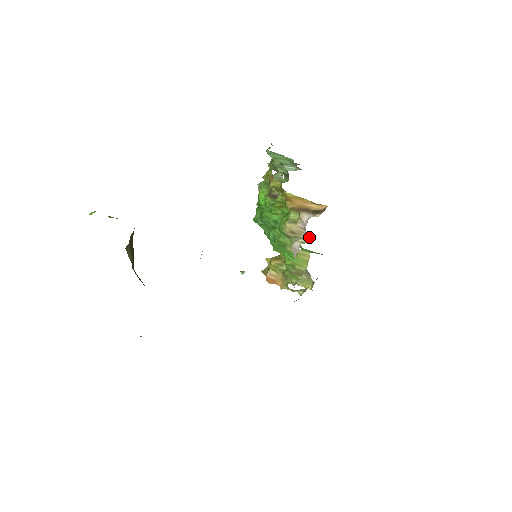
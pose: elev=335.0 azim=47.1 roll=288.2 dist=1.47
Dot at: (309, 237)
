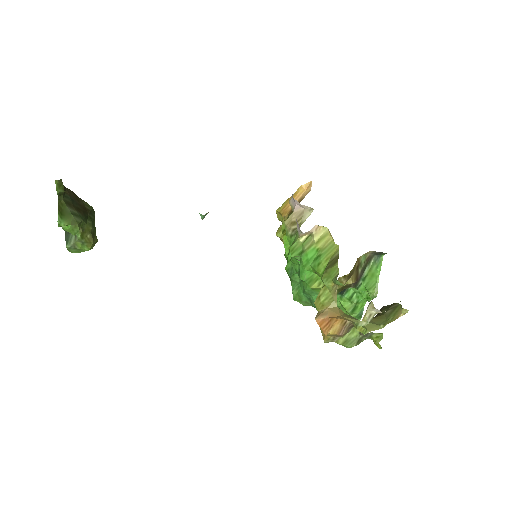
Dot at: occluded
